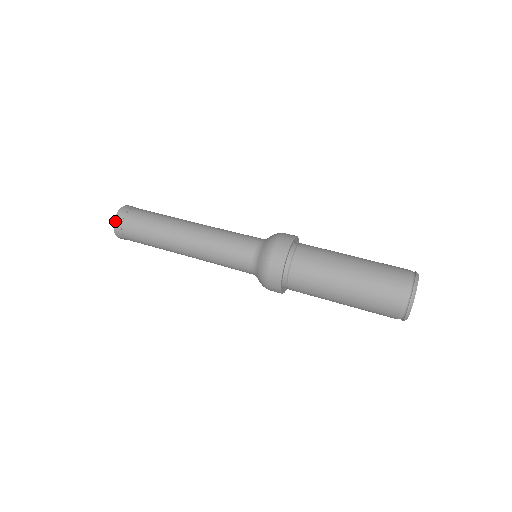
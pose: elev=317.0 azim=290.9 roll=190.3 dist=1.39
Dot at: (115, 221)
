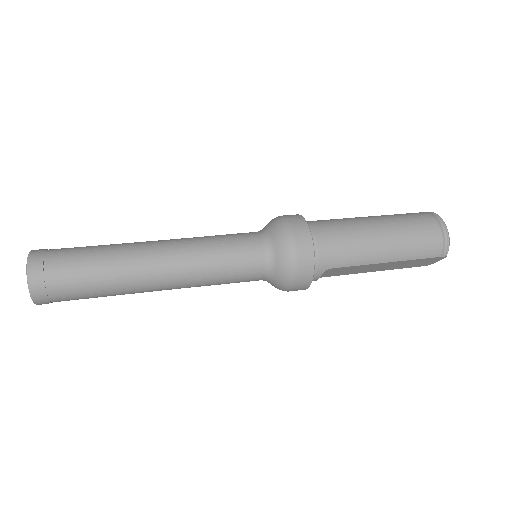
Dot at: (30, 257)
